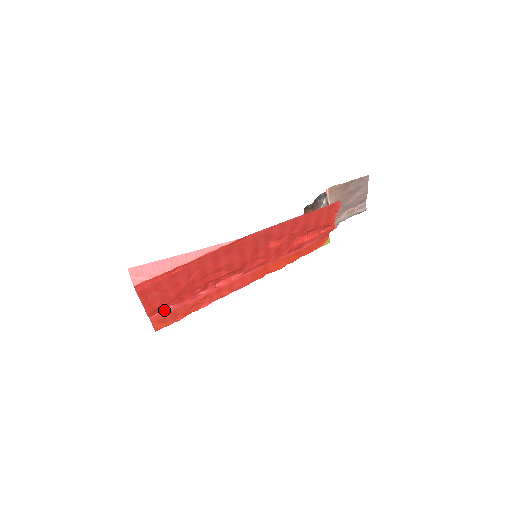
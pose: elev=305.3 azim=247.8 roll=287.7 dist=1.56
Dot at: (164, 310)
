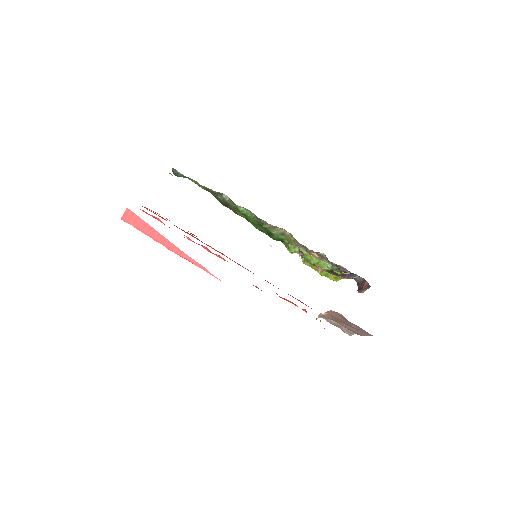
Dot at: (154, 216)
